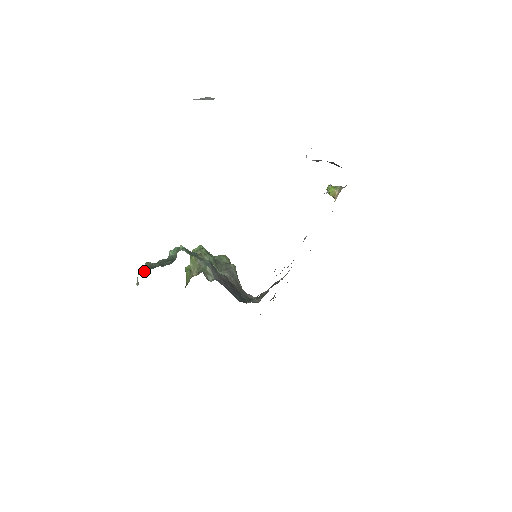
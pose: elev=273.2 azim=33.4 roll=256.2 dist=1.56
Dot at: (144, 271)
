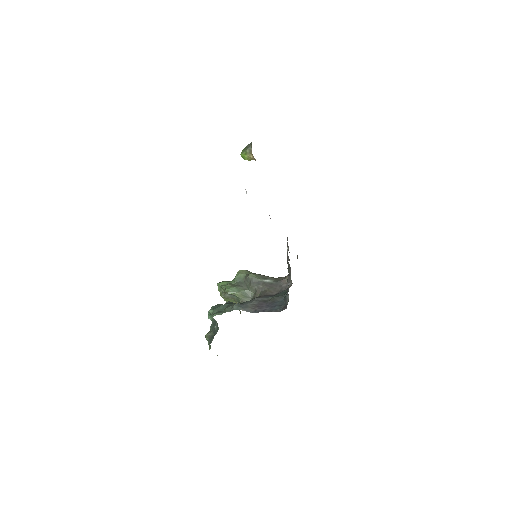
Dot at: occluded
